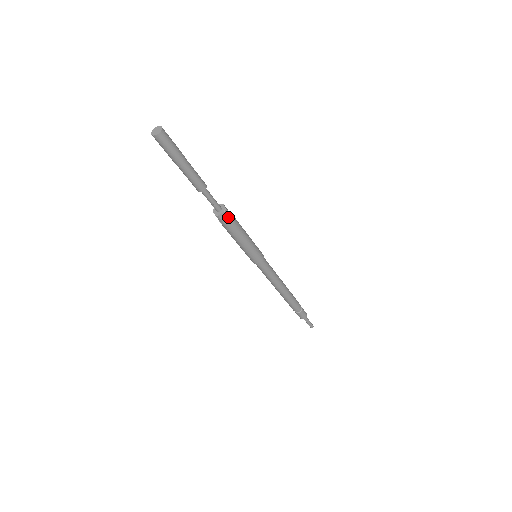
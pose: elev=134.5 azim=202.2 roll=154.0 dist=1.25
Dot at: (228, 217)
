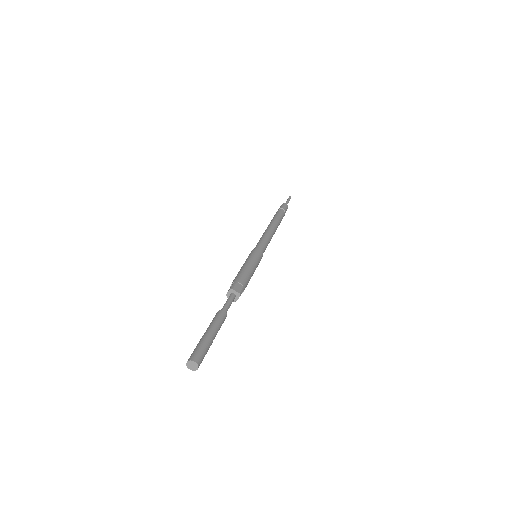
Dot at: (242, 292)
